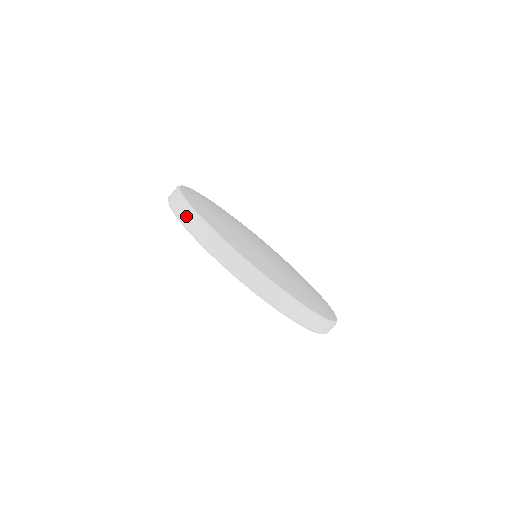
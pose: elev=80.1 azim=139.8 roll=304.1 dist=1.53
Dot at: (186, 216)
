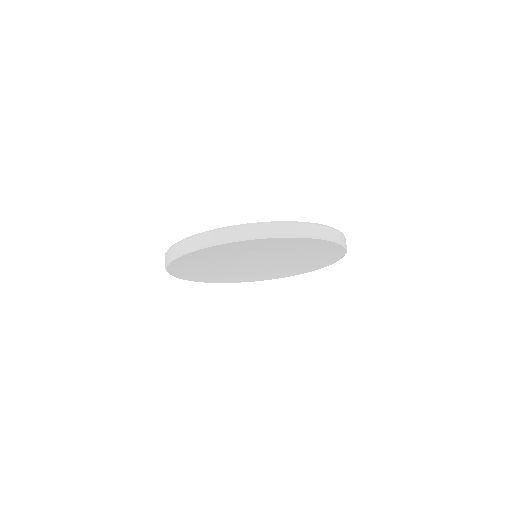
Dot at: (168, 256)
